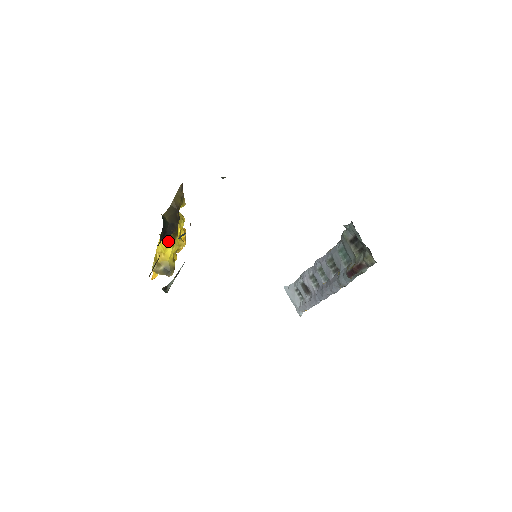
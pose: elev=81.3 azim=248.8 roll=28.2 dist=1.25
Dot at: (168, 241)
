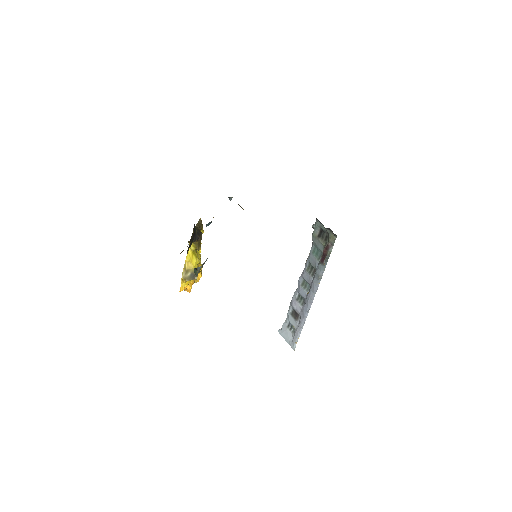
Dot at: (194, 253)
